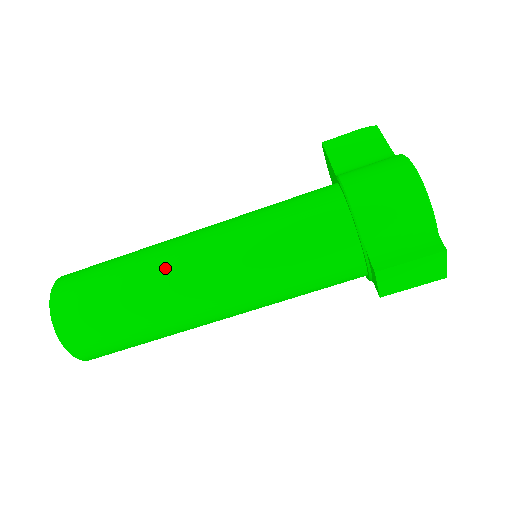
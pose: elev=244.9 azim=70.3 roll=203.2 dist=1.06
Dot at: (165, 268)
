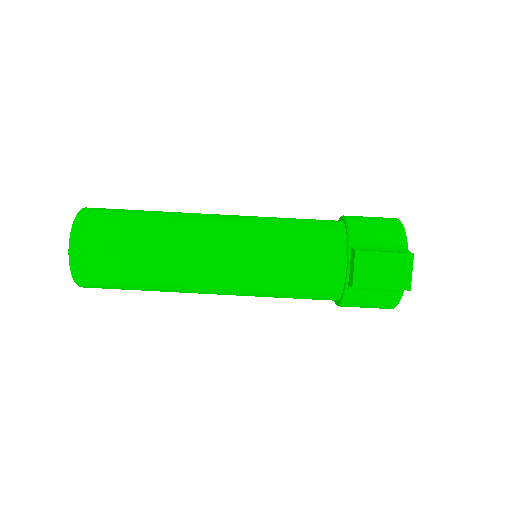
Dot at: (189, 215)
